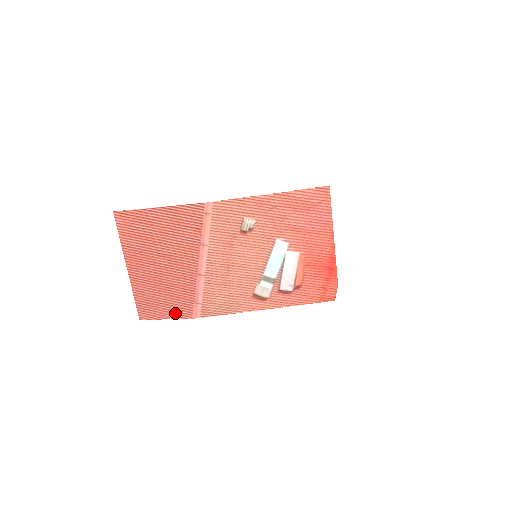
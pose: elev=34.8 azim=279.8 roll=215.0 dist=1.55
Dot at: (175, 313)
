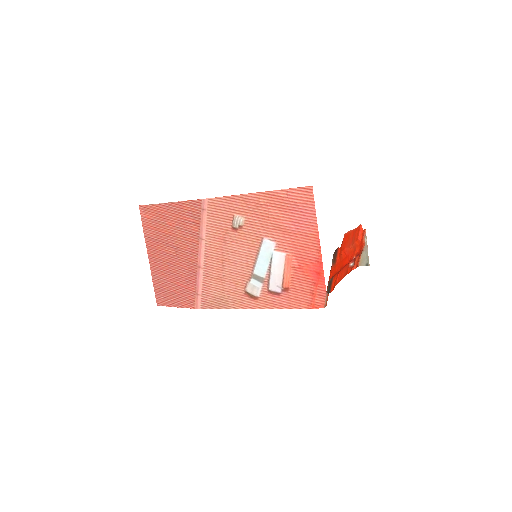
Dot at: (182, 302)
